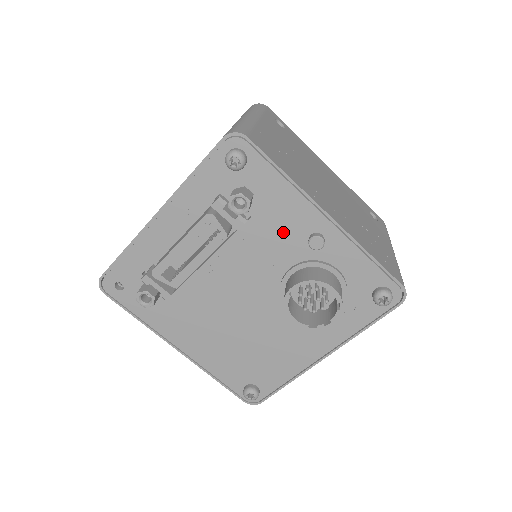
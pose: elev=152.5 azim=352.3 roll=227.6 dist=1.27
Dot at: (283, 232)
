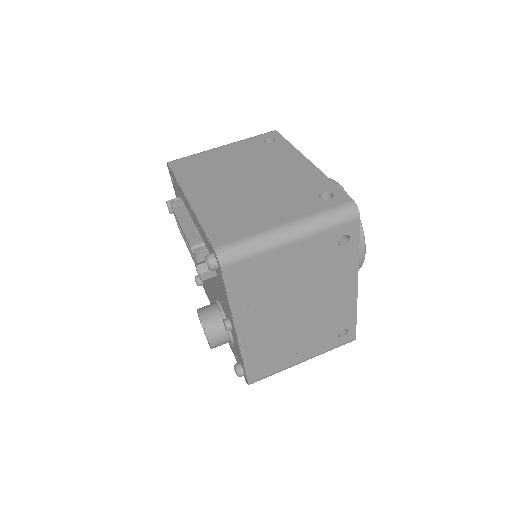
Dot at: (222, 299)
